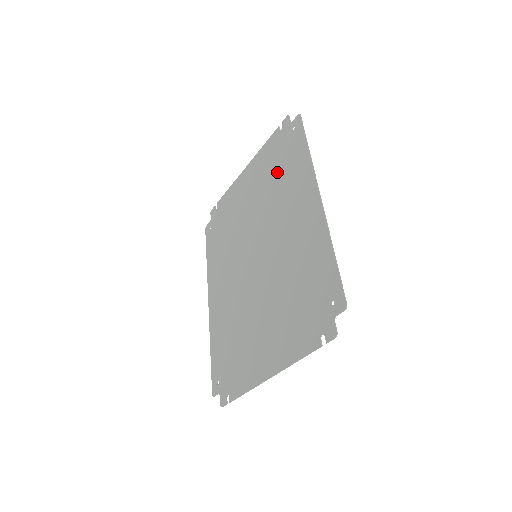
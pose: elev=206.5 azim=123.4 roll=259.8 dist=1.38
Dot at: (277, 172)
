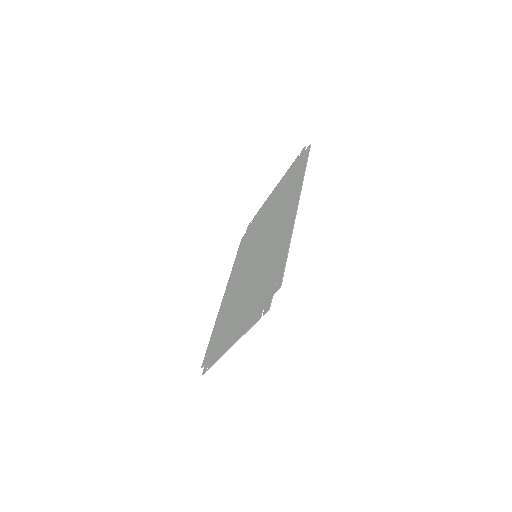
Dot at: (286, 190)
